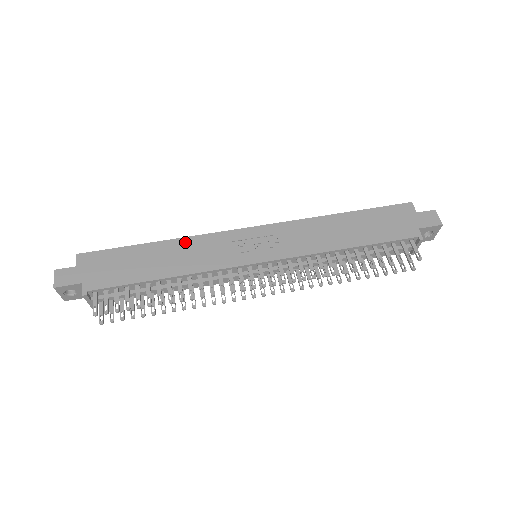
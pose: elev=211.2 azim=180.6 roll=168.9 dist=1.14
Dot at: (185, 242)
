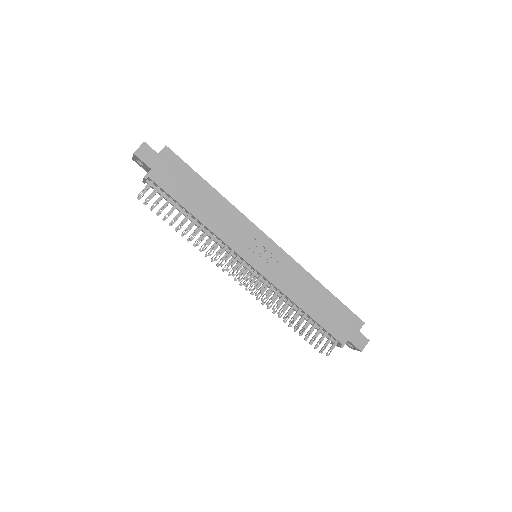
Dot at: (229, 208)
